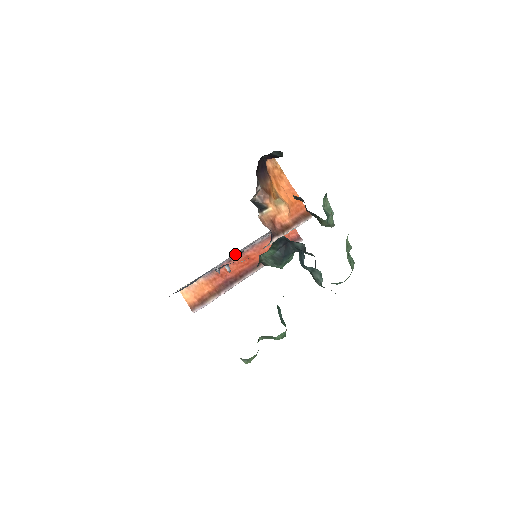
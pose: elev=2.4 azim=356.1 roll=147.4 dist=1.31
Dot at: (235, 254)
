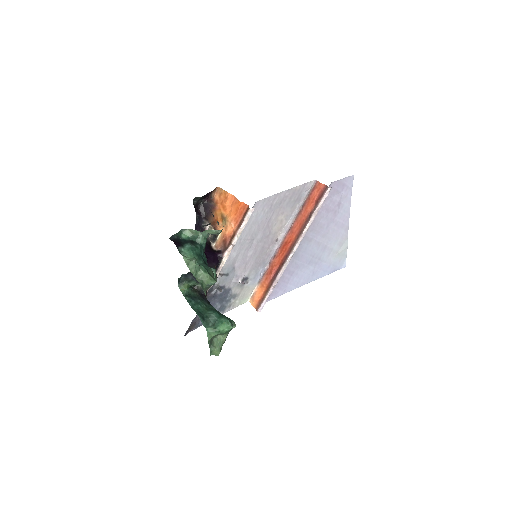
Dot at: occluded
